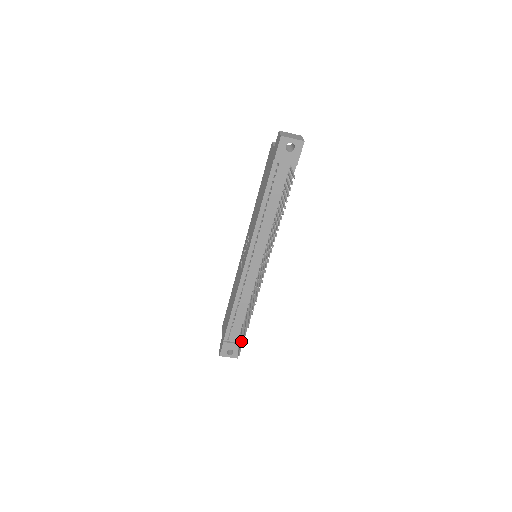
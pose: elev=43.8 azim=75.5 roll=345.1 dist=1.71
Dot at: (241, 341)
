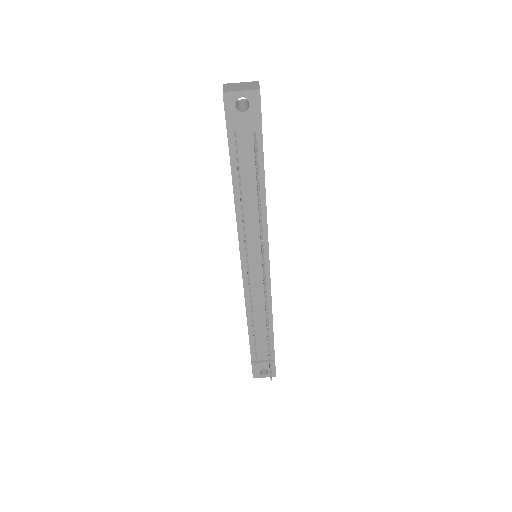
Dot at: occluded
